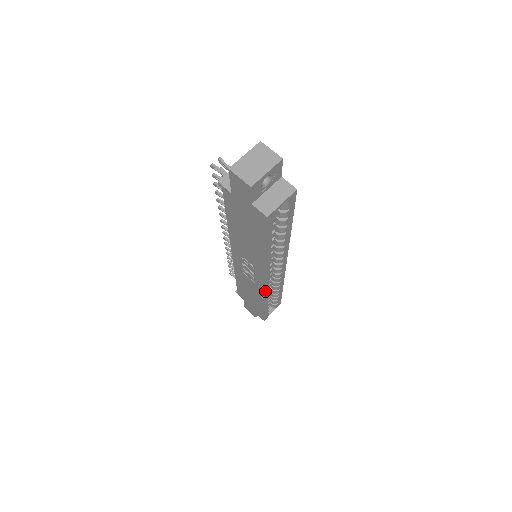
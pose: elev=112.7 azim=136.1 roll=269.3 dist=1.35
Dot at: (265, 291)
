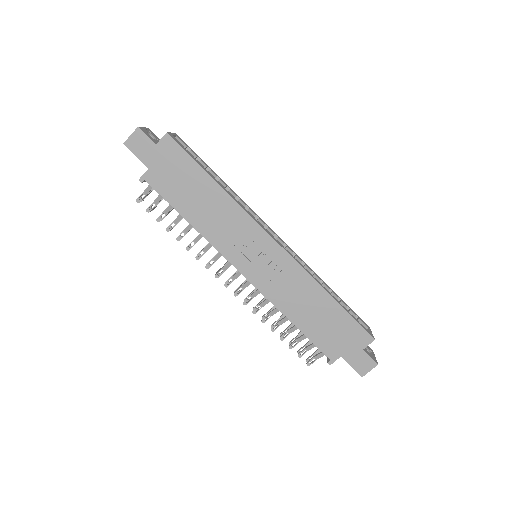
Dot at: (292, 258)
